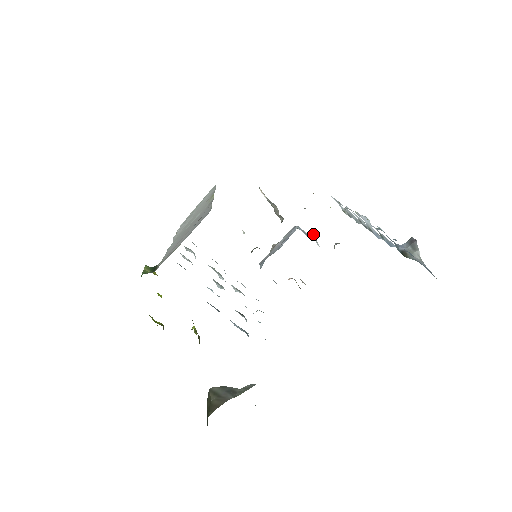
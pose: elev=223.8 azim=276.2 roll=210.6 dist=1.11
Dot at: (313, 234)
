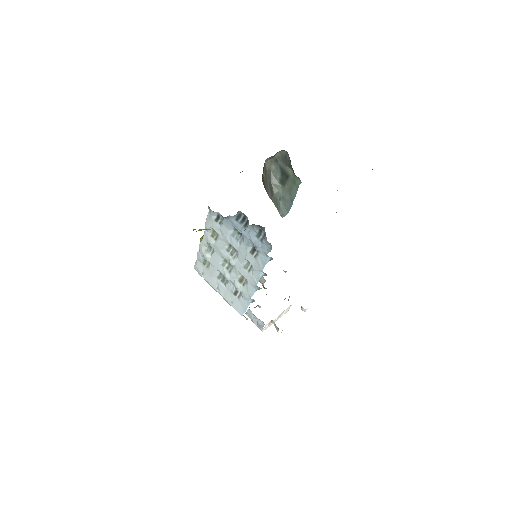
Dot at: occluded
